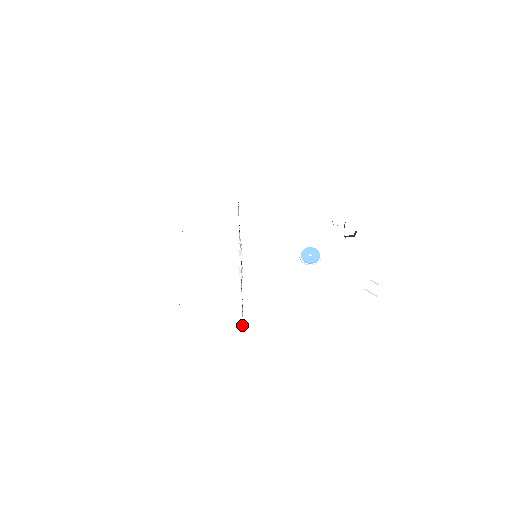
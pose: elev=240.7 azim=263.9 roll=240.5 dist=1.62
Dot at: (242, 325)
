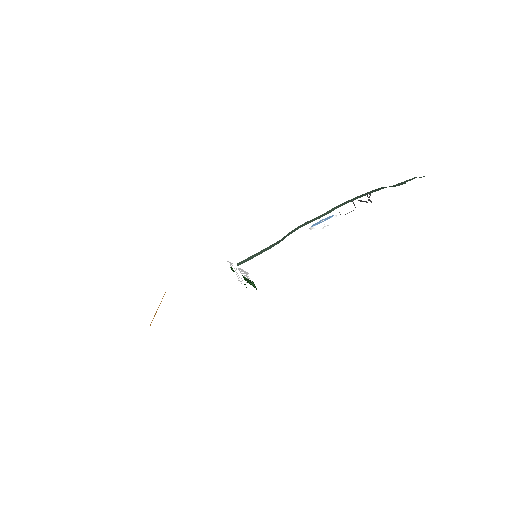
Dot at: (248, 274)
